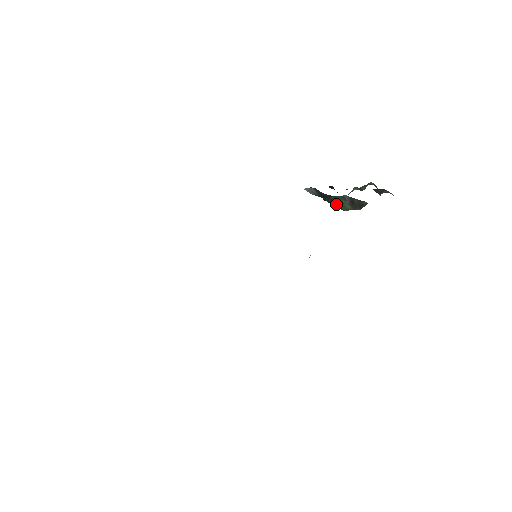
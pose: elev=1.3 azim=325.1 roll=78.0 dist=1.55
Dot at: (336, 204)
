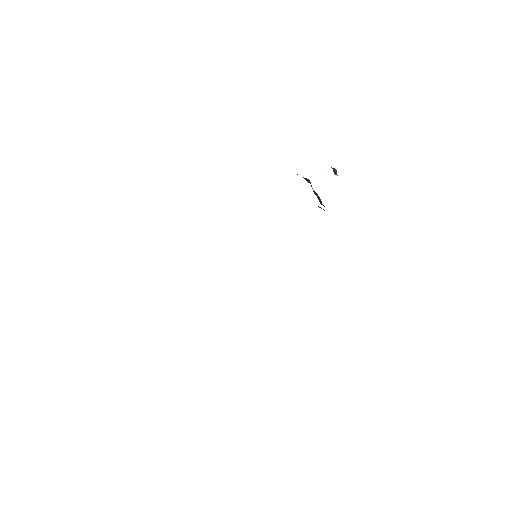
Dot at: occluded
